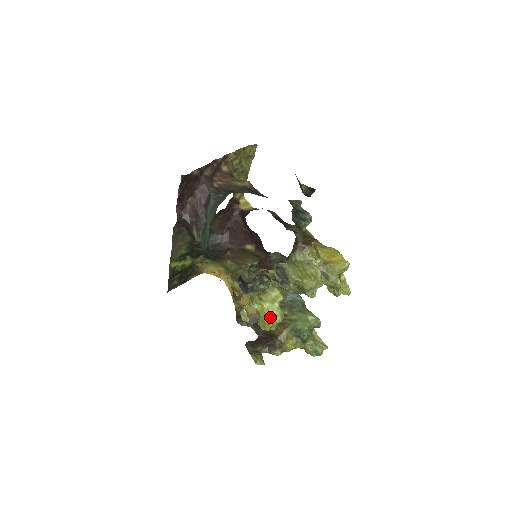
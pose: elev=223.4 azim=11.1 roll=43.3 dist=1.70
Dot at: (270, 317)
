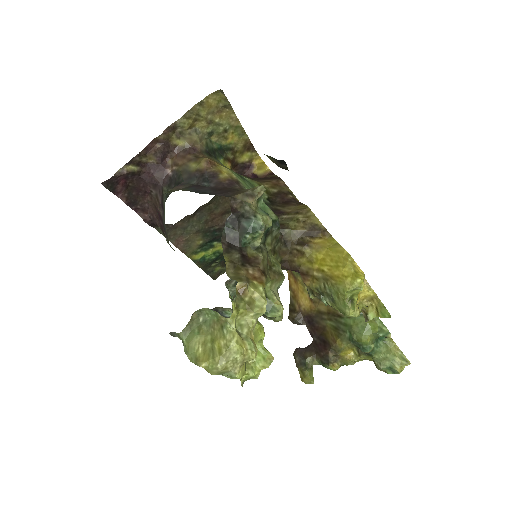
Dot at: occluded
